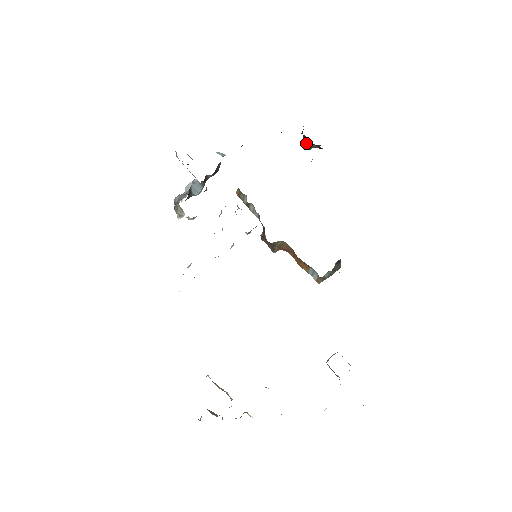
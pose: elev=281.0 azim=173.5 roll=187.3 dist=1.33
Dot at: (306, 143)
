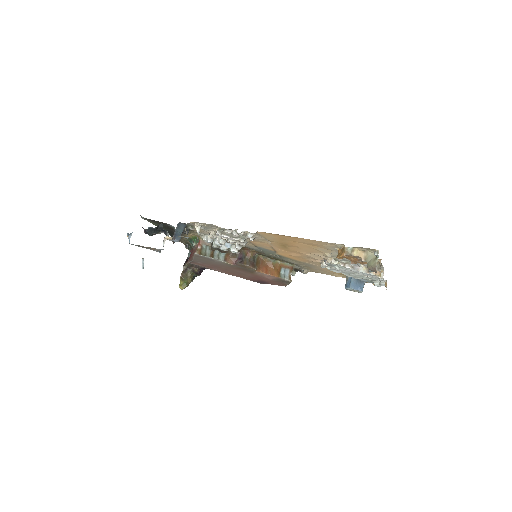
Dot at: (183, 280)
